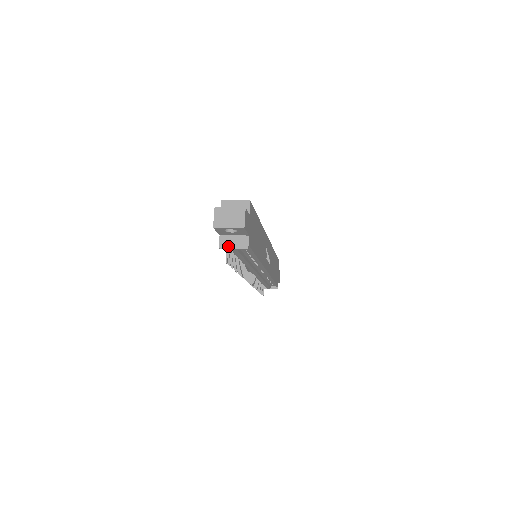
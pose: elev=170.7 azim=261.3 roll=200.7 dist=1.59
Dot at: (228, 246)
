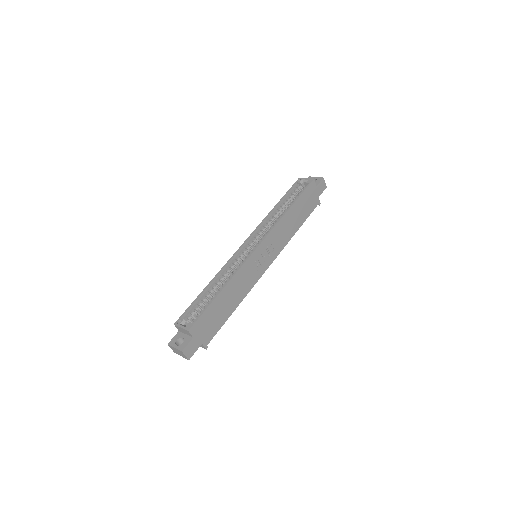
Dot at: occluded
